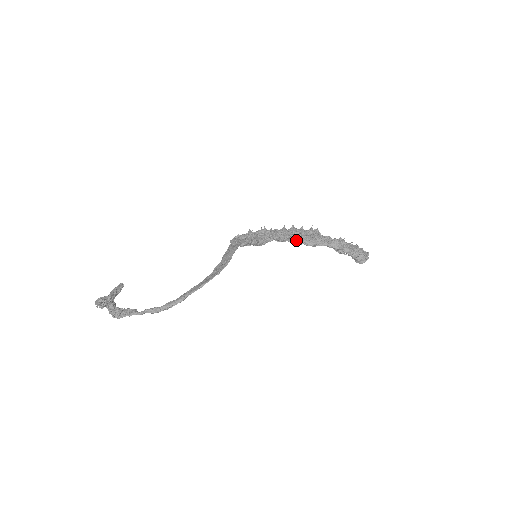
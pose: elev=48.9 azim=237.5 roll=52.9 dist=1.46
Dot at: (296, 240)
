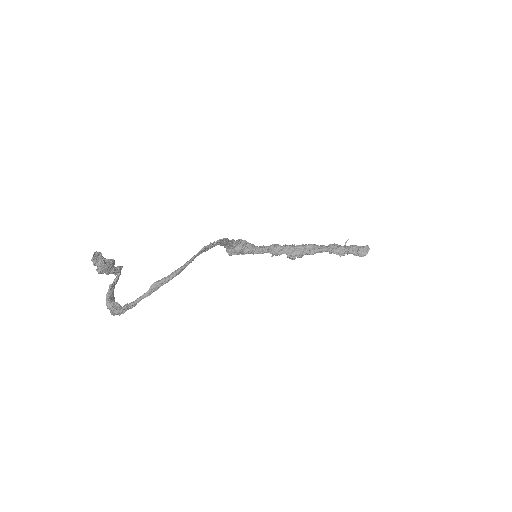
Dot at: (292, 251)
